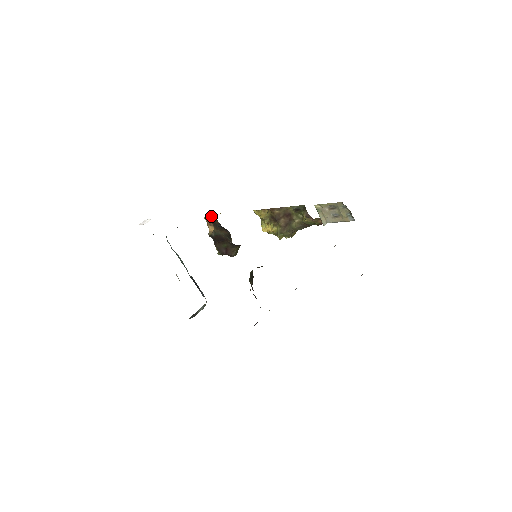
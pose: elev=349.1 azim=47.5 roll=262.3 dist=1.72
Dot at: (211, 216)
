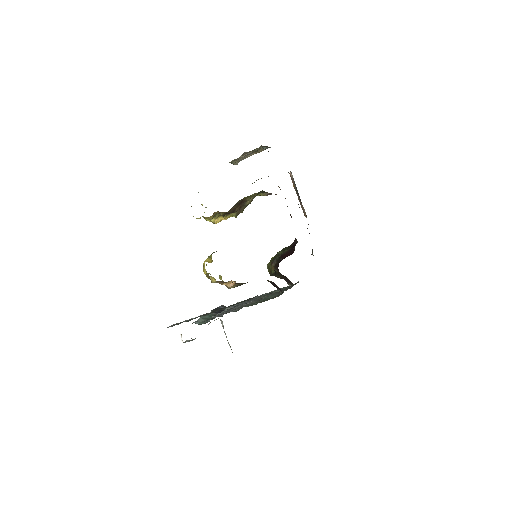
Dot at: occluded
